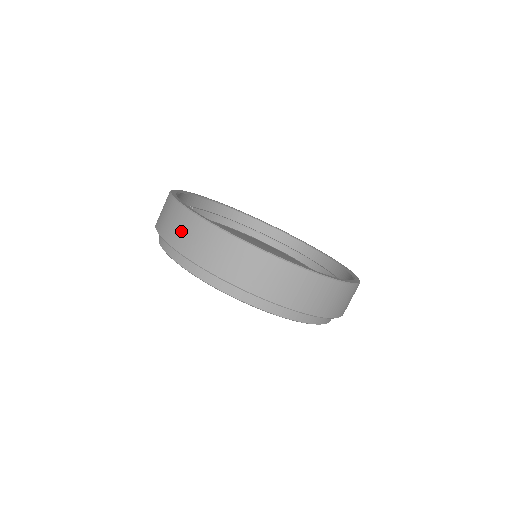
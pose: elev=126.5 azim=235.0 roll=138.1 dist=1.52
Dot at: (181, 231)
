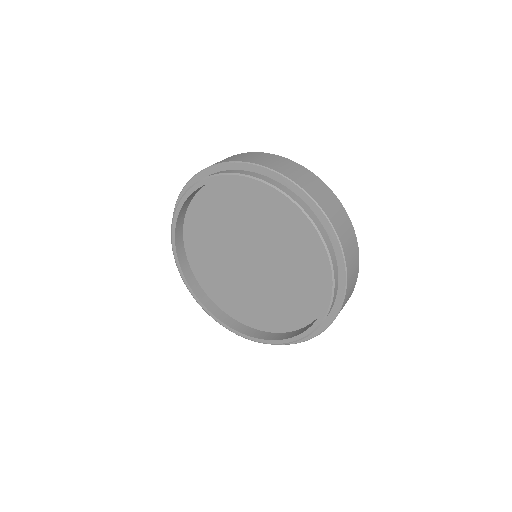
Dot at: (233, 158)
